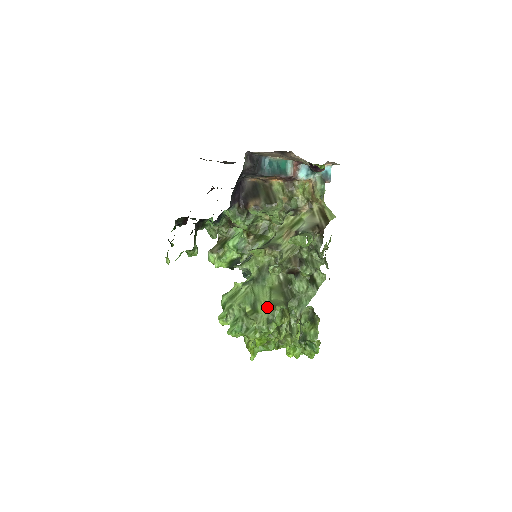
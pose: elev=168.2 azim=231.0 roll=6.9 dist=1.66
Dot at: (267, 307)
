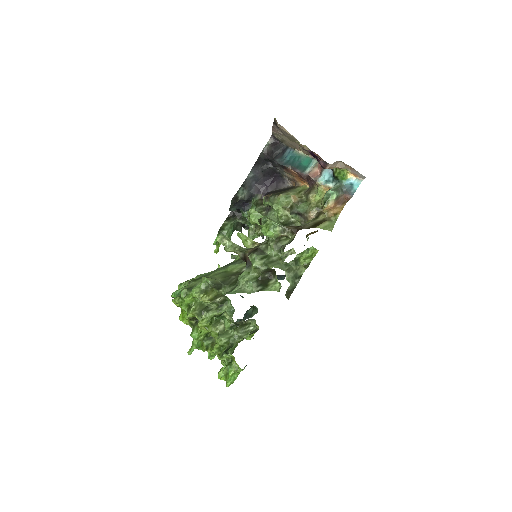
Dot at: occluded
